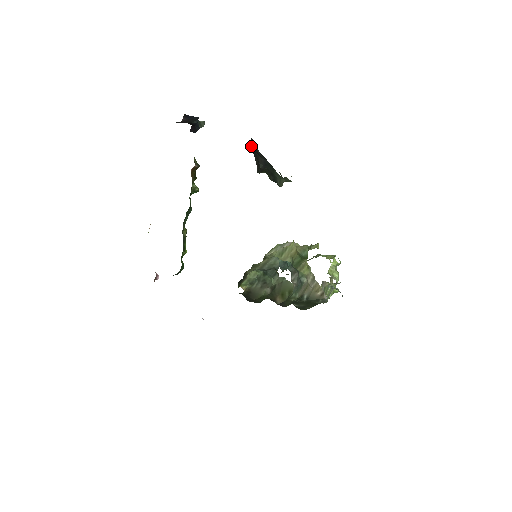
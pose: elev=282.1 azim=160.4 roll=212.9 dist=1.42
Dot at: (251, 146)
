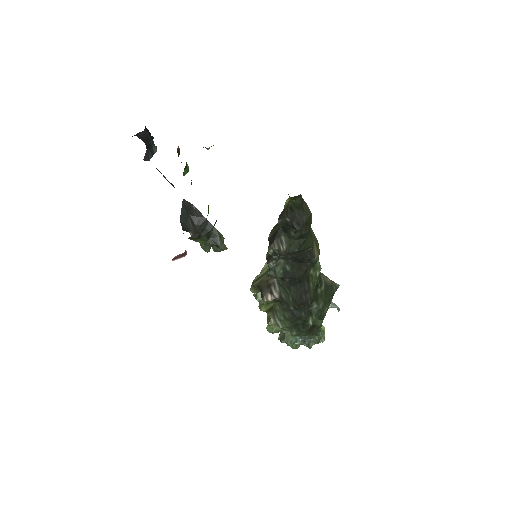
Dot at: (182, 213)
